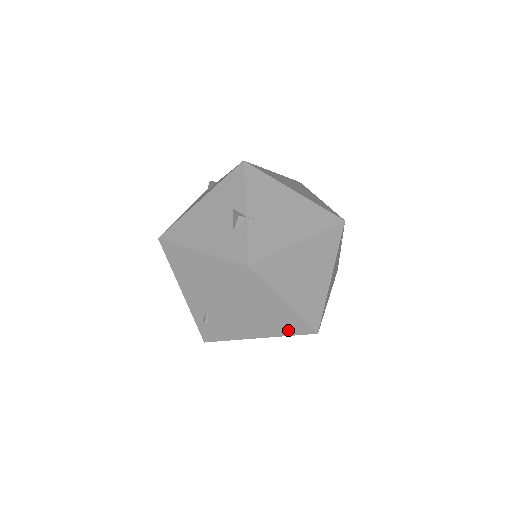
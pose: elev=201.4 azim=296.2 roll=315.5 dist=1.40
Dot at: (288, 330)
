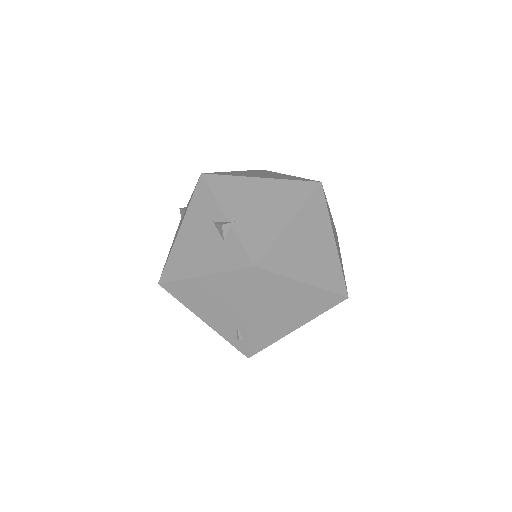
Dot at: (319, 308)
